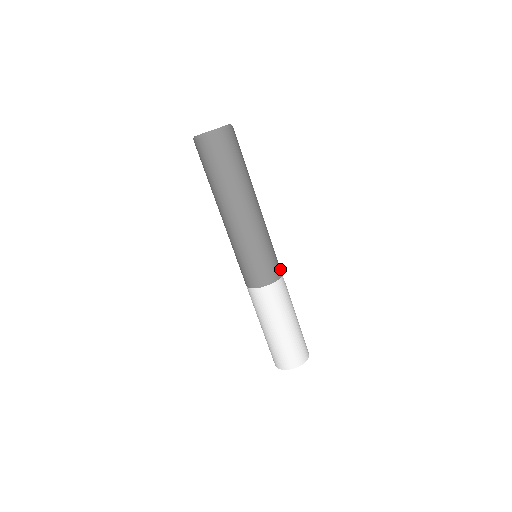
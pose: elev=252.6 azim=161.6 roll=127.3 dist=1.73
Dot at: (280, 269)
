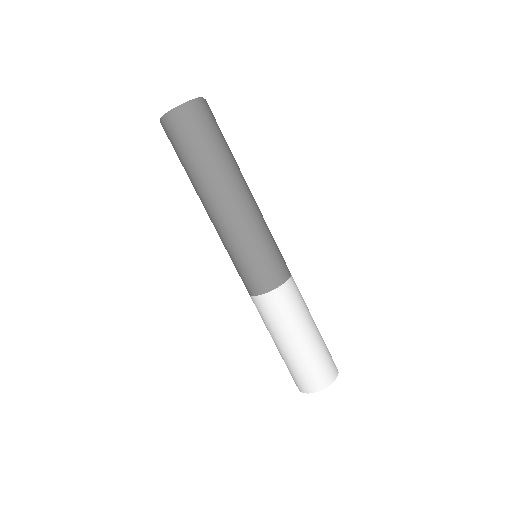
Dot at: (284, 273)
